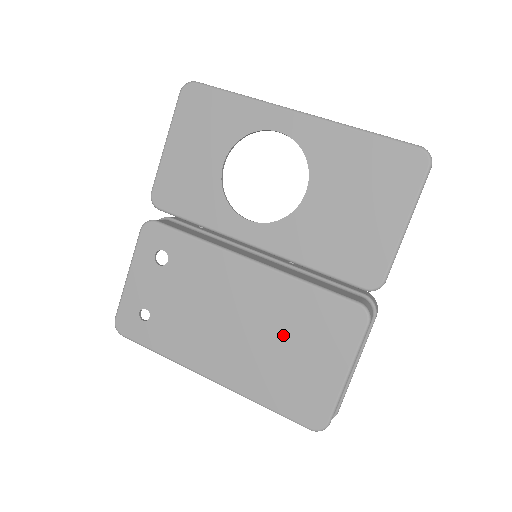
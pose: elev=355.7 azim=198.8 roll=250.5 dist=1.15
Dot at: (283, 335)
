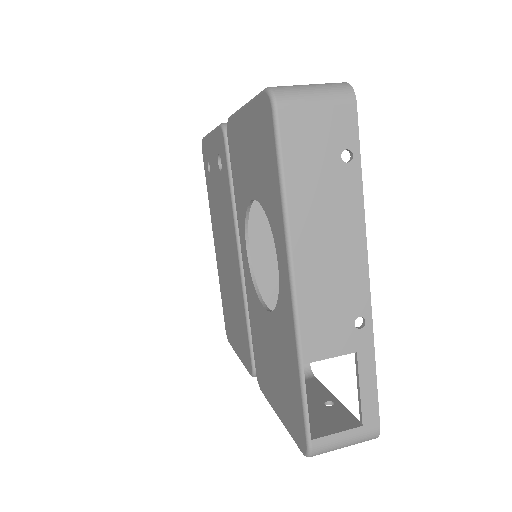
Dot at: (233, 301)
